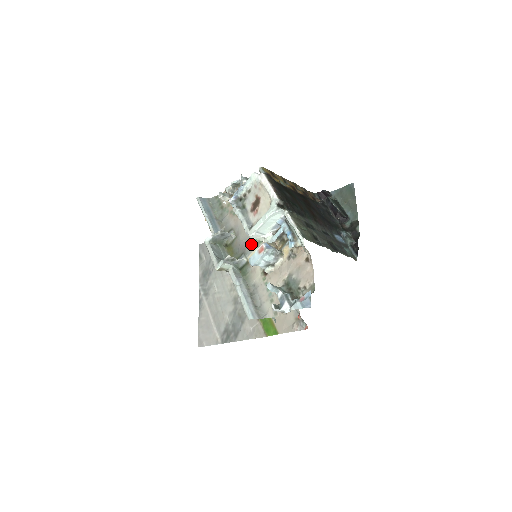
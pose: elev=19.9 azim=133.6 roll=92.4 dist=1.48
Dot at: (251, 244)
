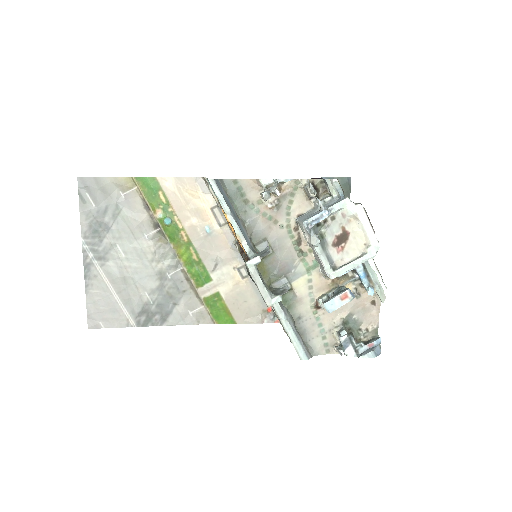
Dot at: (298, 268)
